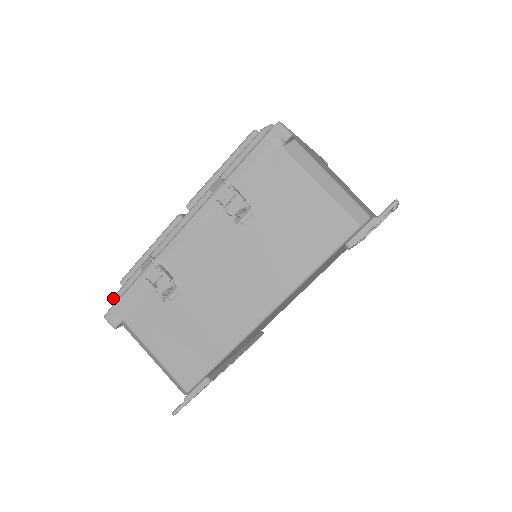
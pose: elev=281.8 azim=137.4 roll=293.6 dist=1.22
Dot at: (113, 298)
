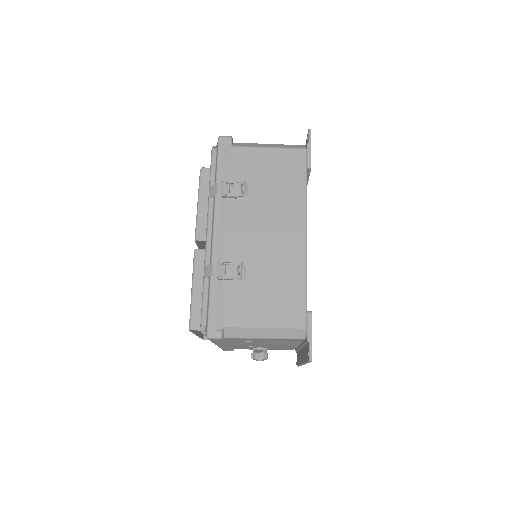
Dot at: (202, 321)
